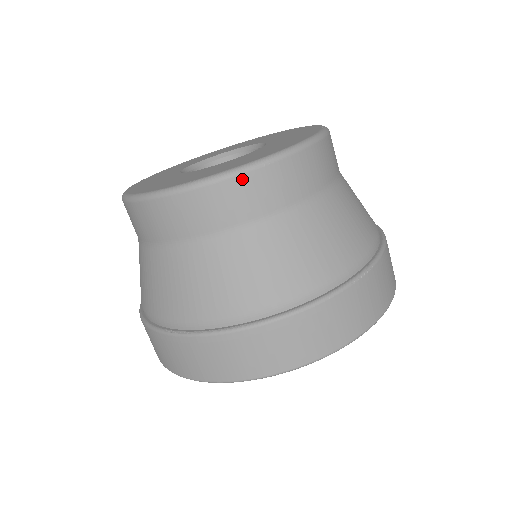
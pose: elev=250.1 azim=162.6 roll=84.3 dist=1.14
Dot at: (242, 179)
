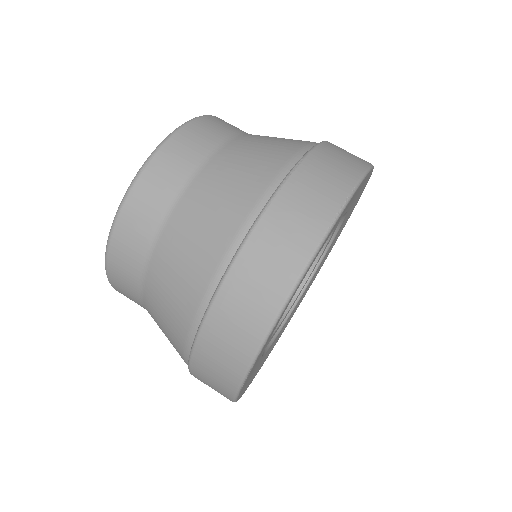
Dot at: (138, 186)
